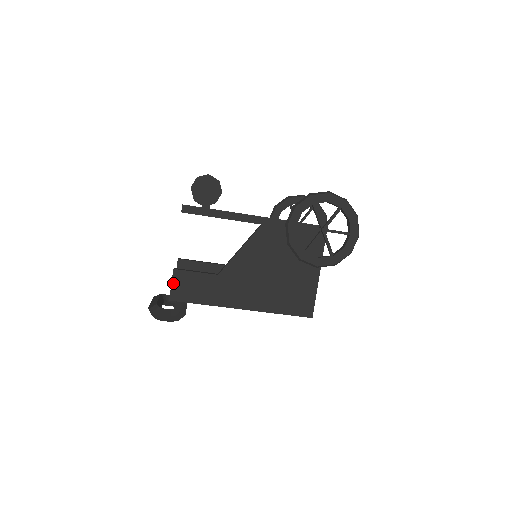
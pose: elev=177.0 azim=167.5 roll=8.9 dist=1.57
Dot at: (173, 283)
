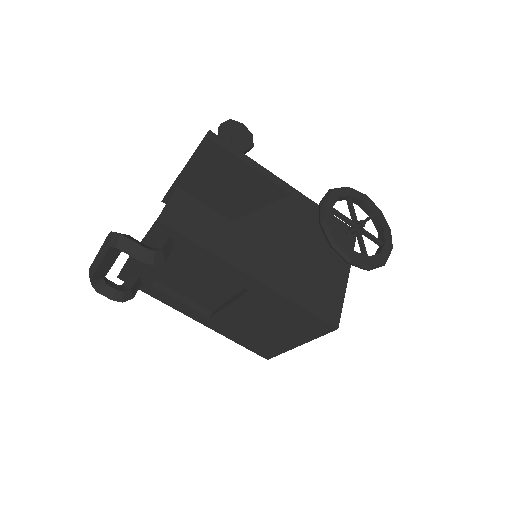
Dot at: (171, 202)
